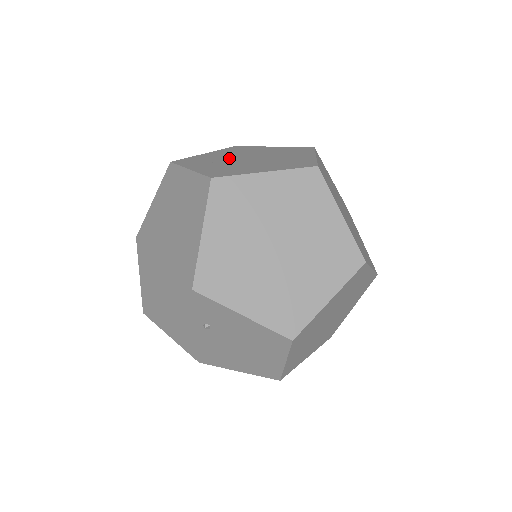
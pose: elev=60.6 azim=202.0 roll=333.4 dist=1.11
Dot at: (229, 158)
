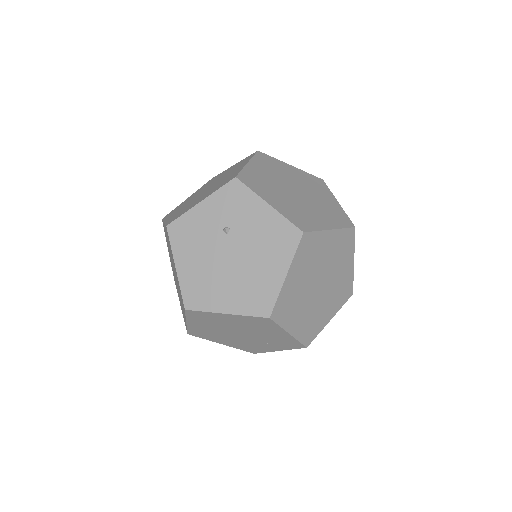
Dot at: occluded
